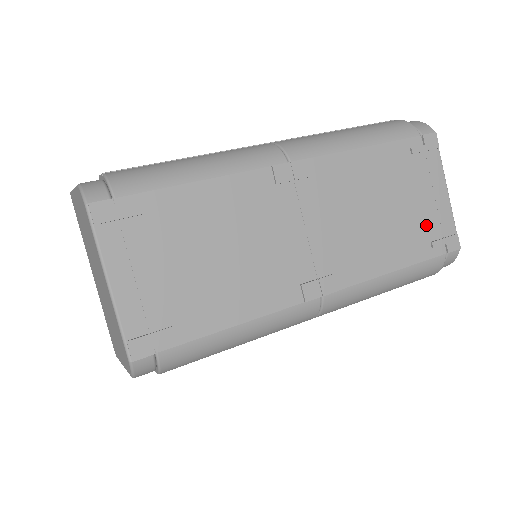
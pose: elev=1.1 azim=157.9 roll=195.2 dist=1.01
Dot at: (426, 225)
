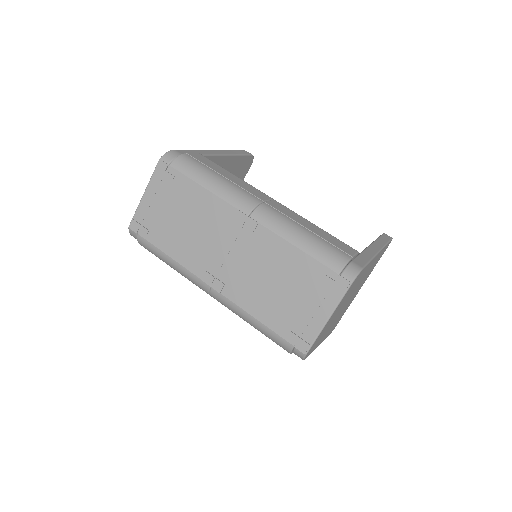
Dot at: (295, 319)
